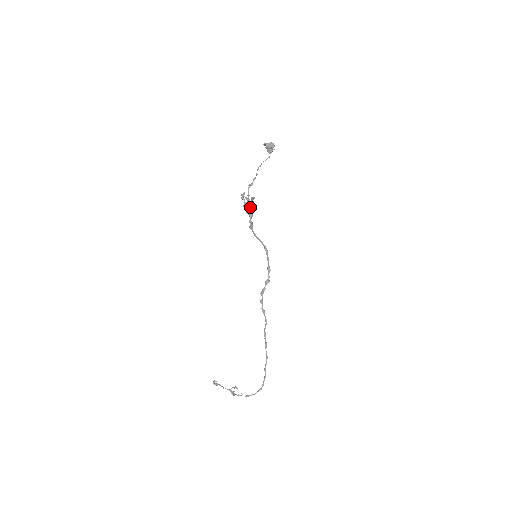
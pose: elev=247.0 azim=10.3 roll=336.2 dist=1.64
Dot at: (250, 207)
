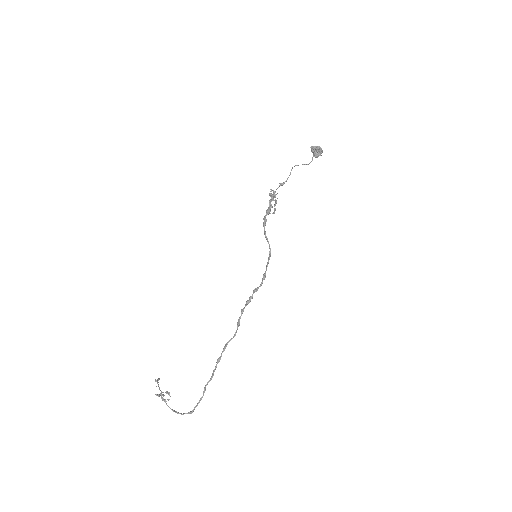
Dot at: (269, 202)
